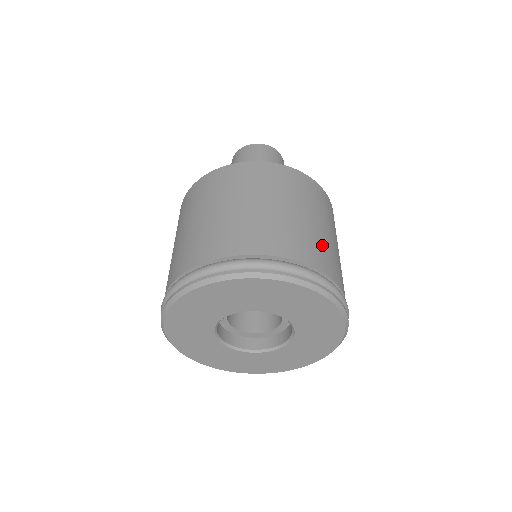
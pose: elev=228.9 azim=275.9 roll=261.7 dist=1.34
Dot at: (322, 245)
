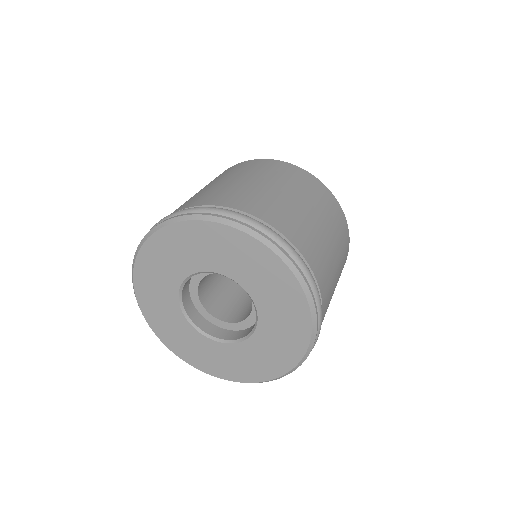
Dot at: (251, 194)
